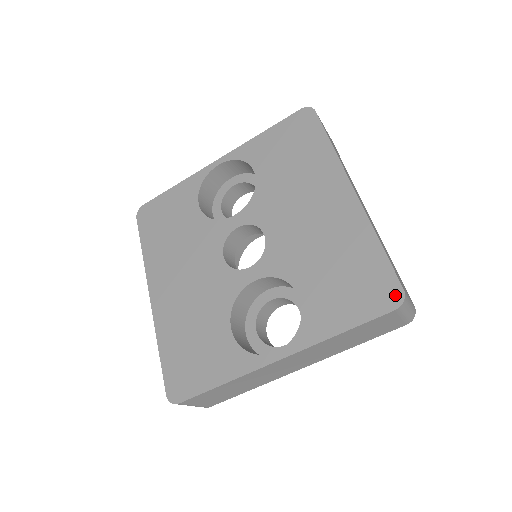
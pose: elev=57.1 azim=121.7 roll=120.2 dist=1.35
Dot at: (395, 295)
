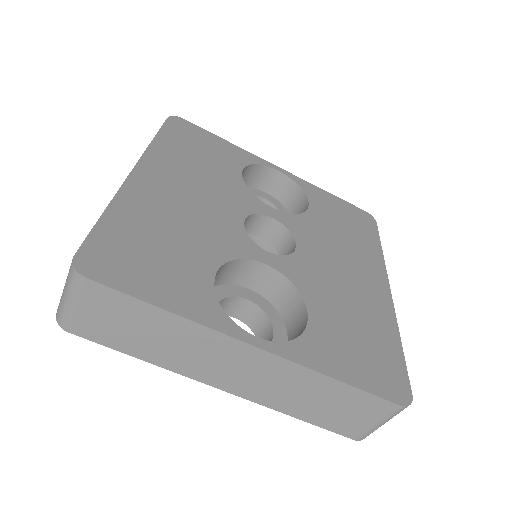
Dot at: (404, 393)
